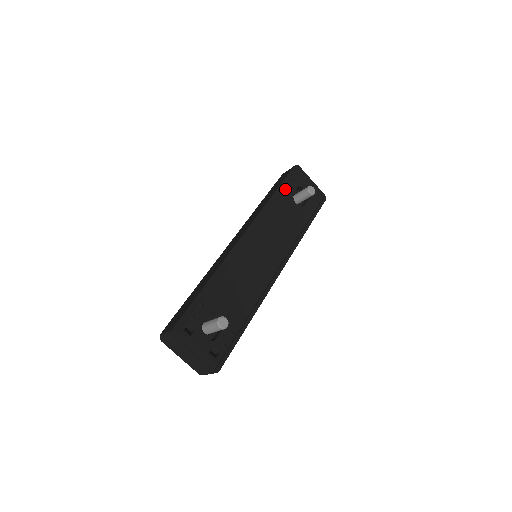
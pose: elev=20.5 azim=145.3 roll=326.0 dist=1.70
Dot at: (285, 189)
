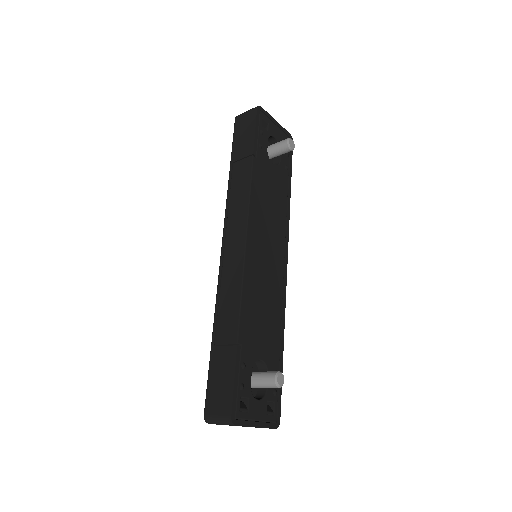
Dot at: (259, 150)
